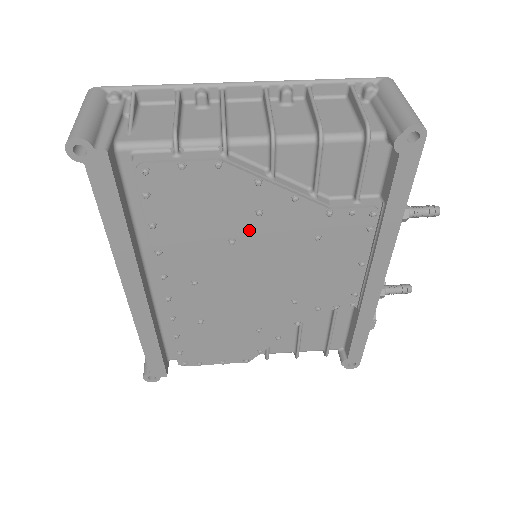
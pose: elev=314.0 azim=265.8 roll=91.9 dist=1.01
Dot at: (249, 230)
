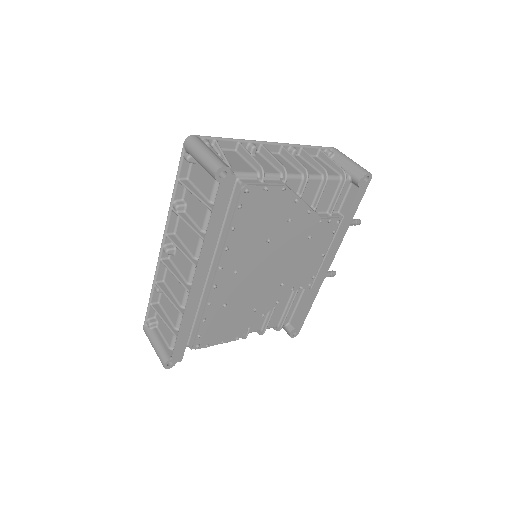
Dot at: (280, 232)
